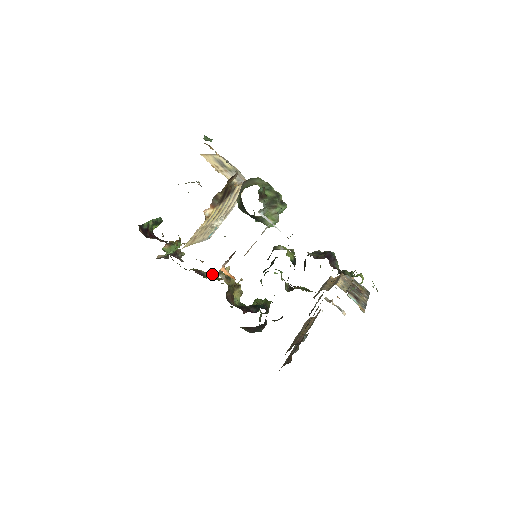
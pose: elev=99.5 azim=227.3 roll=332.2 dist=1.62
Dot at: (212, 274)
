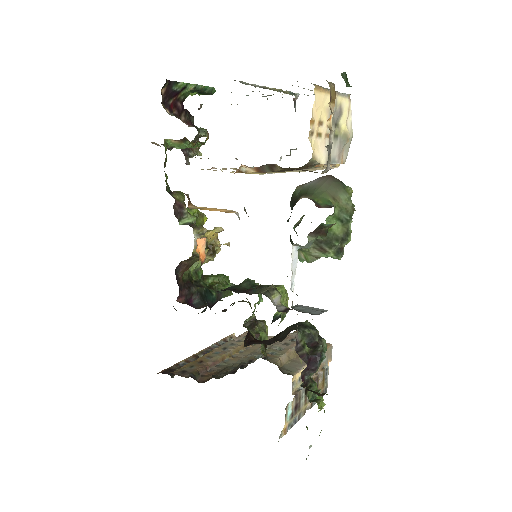
Dot at: (192, 224)
